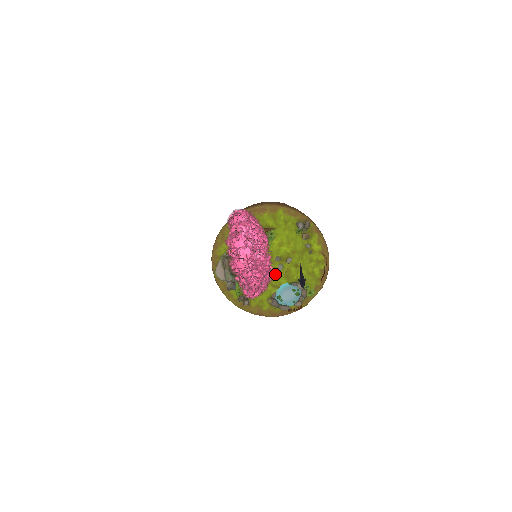
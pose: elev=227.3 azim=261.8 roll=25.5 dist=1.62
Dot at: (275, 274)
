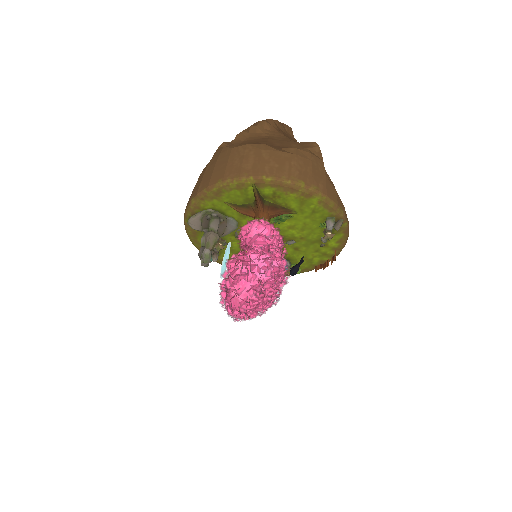
Dot at: occluded
